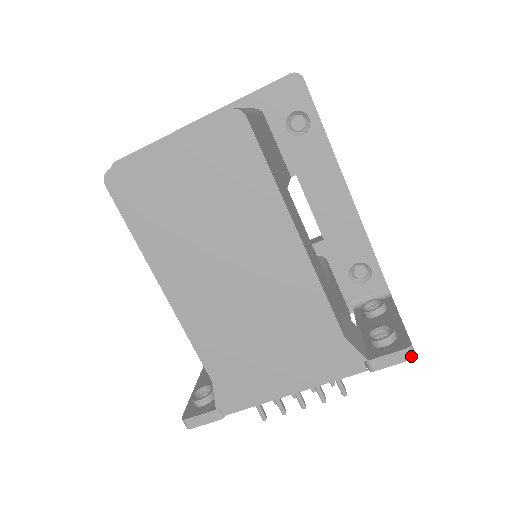
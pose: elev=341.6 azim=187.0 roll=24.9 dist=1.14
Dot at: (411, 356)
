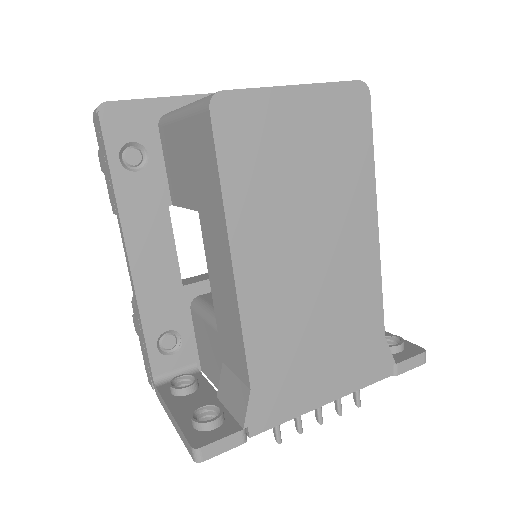
Dot at: (425, 360)
